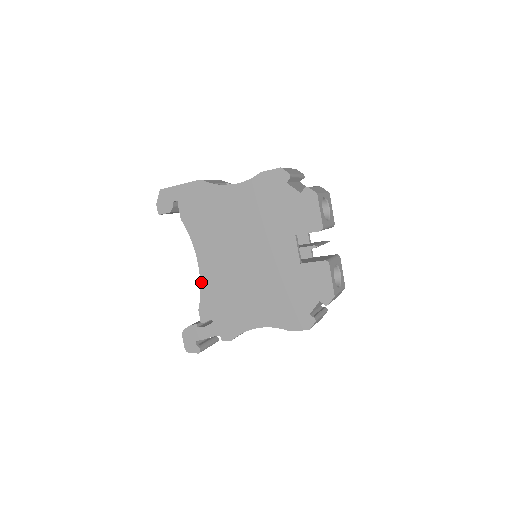
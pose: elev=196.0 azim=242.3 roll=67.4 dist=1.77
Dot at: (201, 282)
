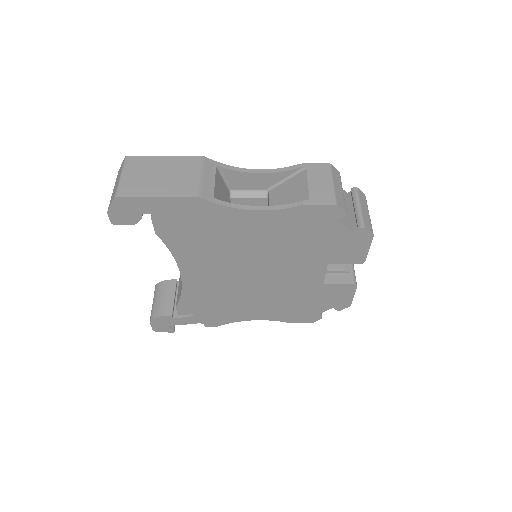
Dot at: (183, 288)
